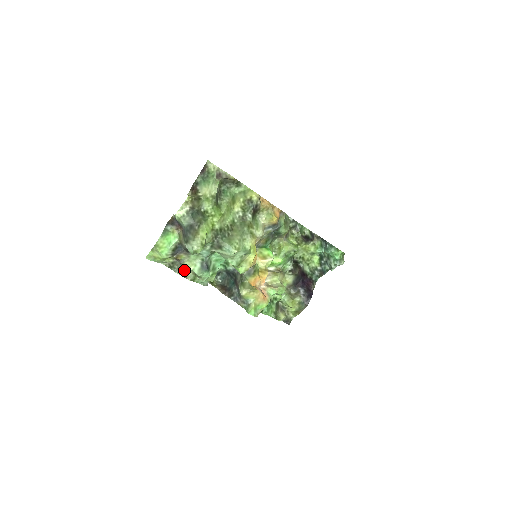
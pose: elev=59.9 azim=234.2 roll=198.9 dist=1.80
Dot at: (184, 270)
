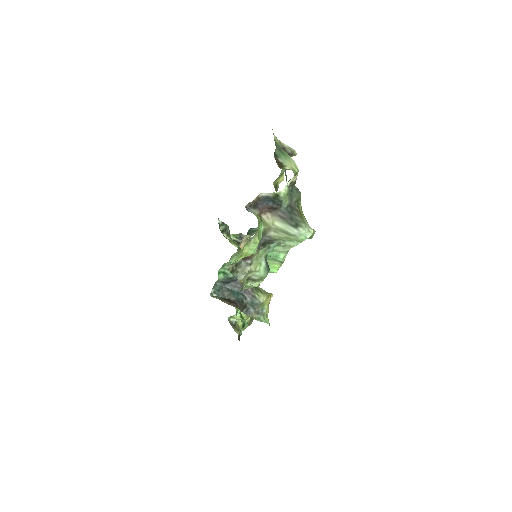
Dot at: (247, 273)
